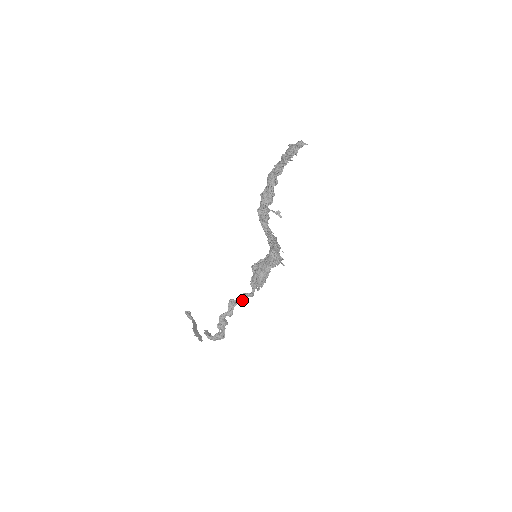
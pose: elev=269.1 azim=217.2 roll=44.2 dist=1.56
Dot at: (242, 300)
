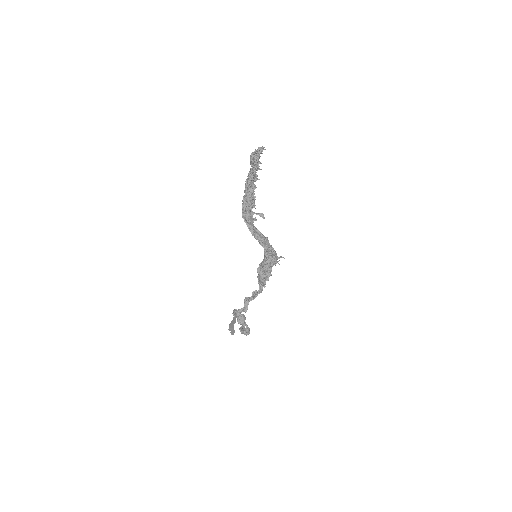
Dot at: (252, 297)
